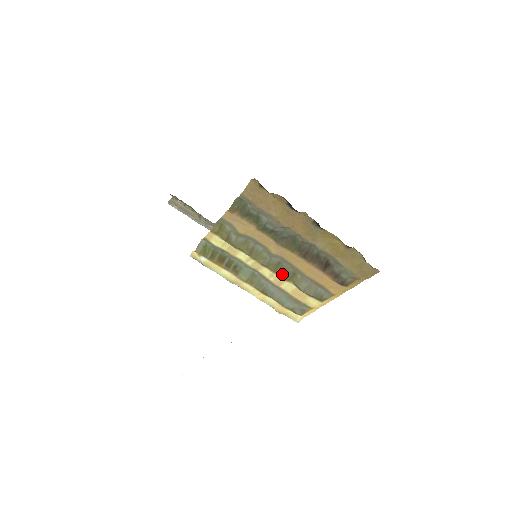
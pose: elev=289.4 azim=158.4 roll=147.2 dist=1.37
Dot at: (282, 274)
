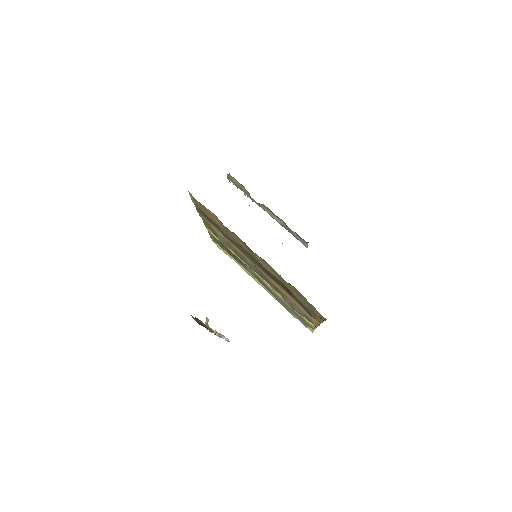
Dot at: (269, 283)
